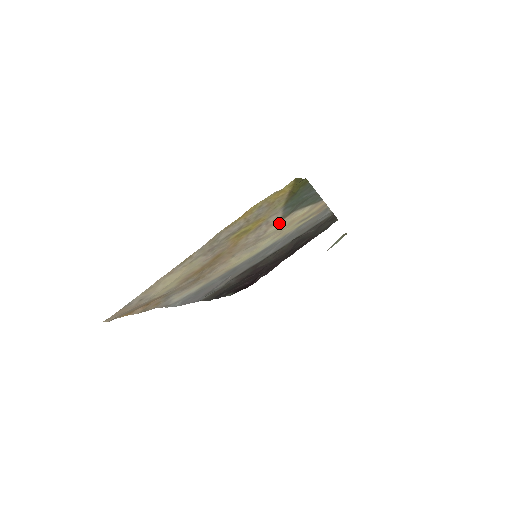
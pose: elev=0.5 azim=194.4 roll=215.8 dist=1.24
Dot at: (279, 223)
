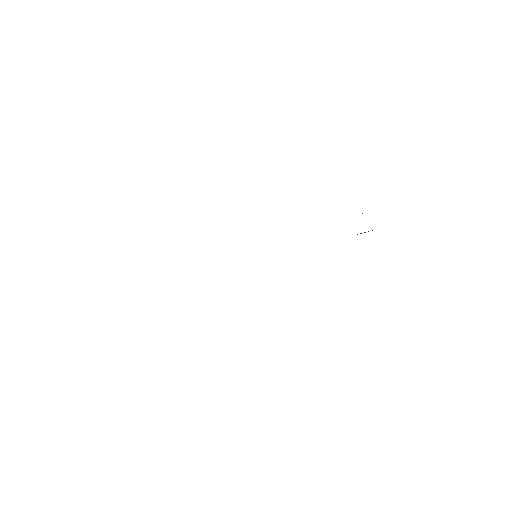
Dot at: occluded
